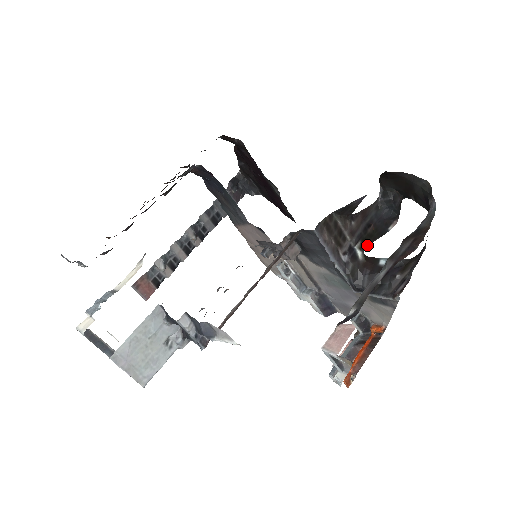
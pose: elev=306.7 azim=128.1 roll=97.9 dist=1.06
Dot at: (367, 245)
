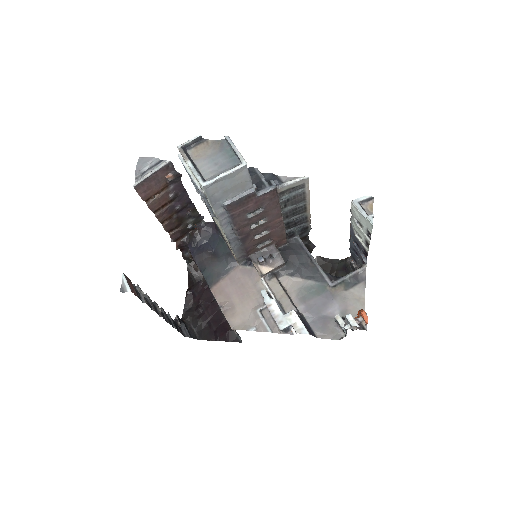
Dot at: occluded
